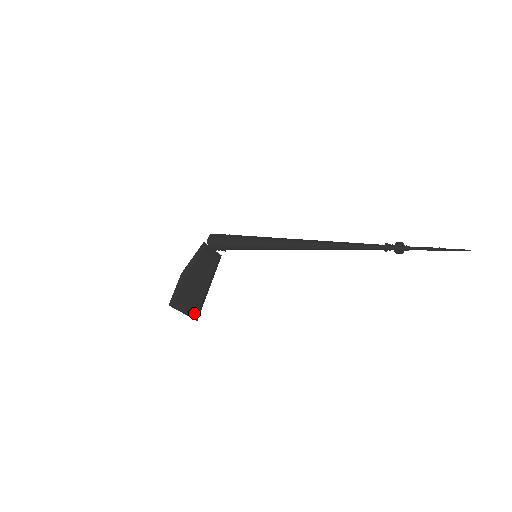
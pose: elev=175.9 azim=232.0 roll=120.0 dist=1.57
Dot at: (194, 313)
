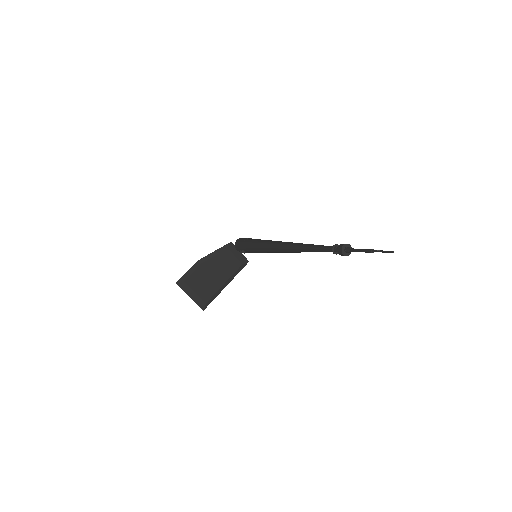
Dot at: (202, 301)
